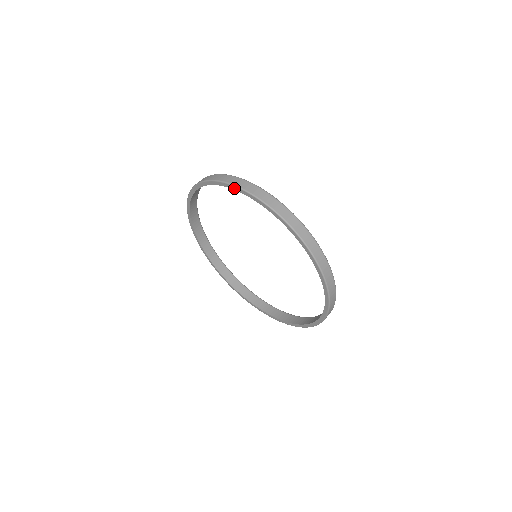
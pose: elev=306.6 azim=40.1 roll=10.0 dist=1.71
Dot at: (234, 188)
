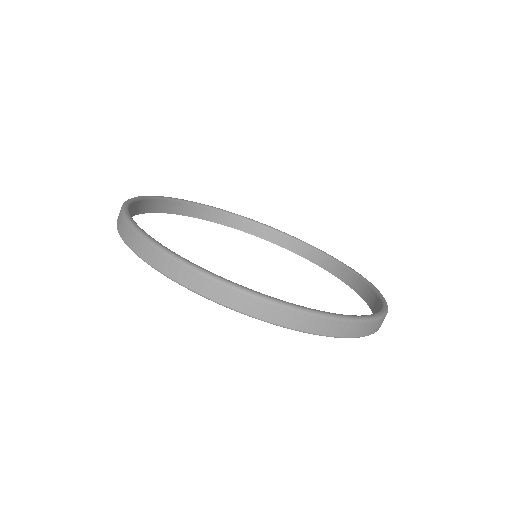
Dot at: (304, 331)
